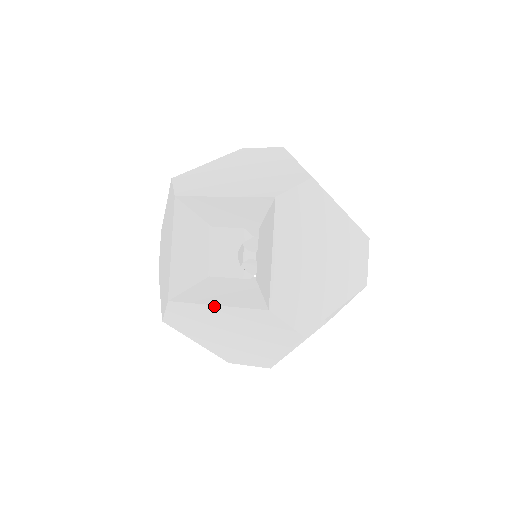
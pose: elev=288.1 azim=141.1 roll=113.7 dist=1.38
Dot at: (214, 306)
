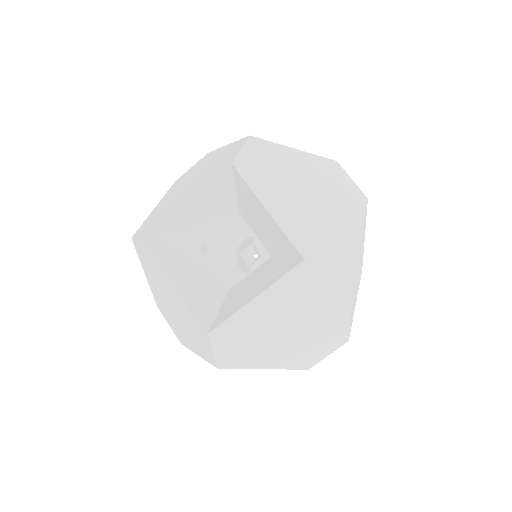
Dot at: (253, 301)
